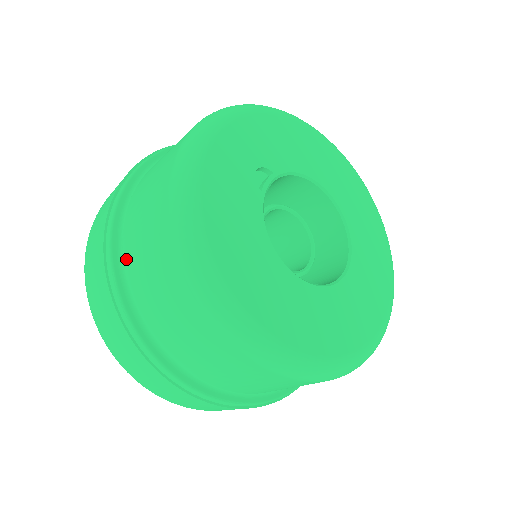
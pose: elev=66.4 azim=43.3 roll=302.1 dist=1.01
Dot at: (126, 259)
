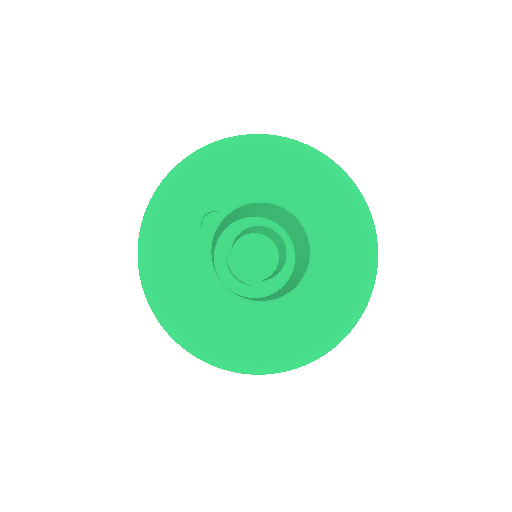
Dot at: occluded
